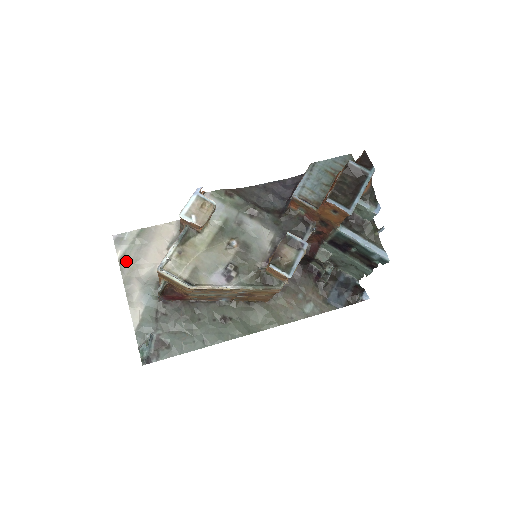
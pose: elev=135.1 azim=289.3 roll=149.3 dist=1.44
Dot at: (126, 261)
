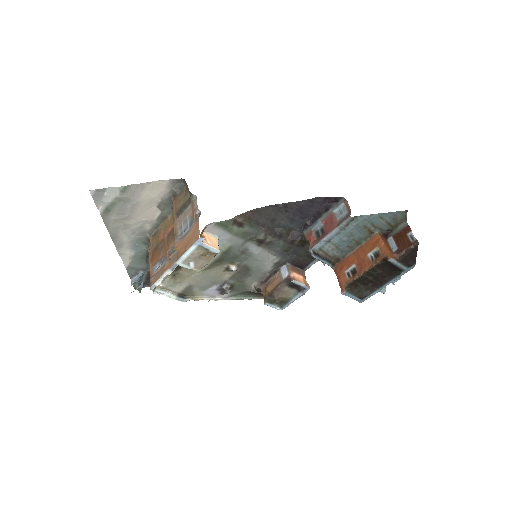
Dot at: (110, 215)
